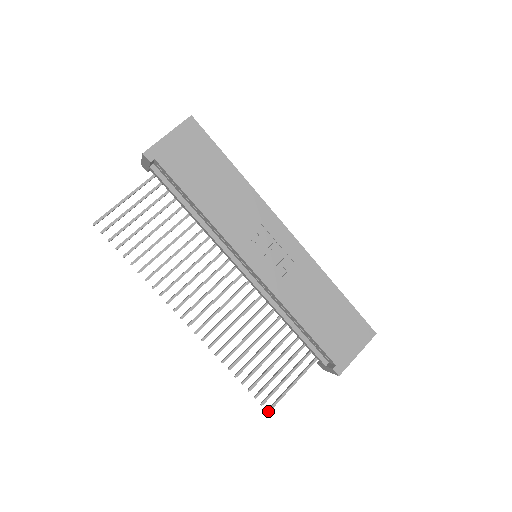
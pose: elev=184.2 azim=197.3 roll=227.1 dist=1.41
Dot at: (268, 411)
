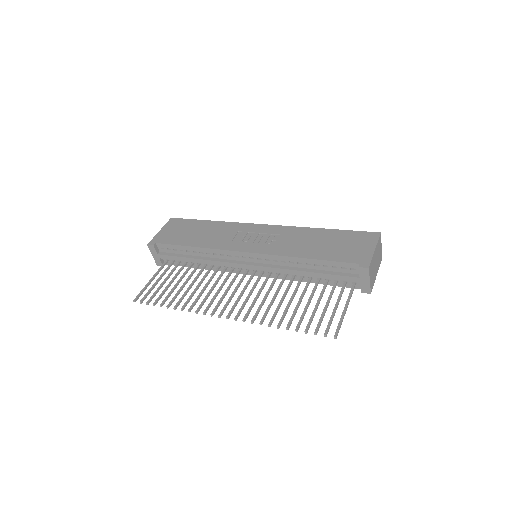
Dot at: (334, 337)
